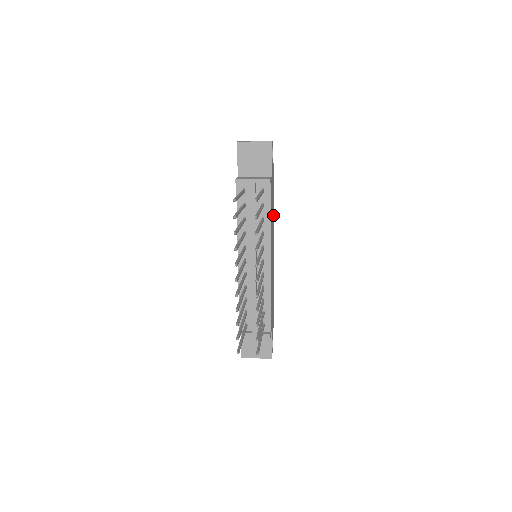
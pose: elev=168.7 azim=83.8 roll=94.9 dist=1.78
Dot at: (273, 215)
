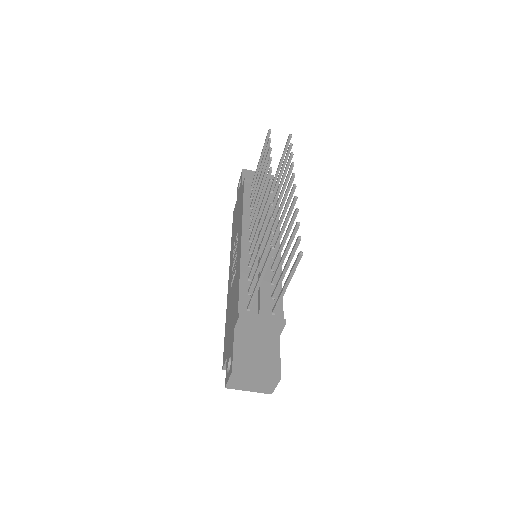
Dot at: occluded
